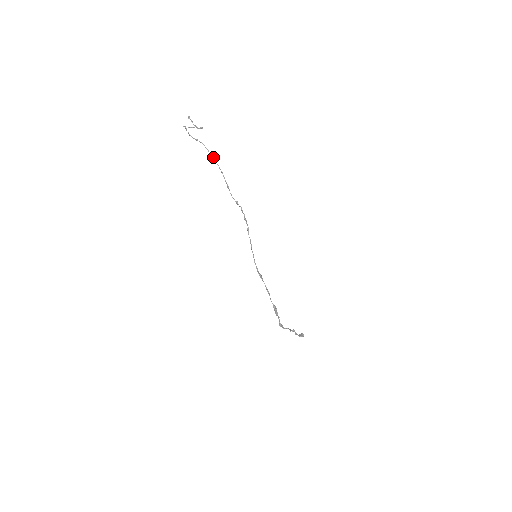
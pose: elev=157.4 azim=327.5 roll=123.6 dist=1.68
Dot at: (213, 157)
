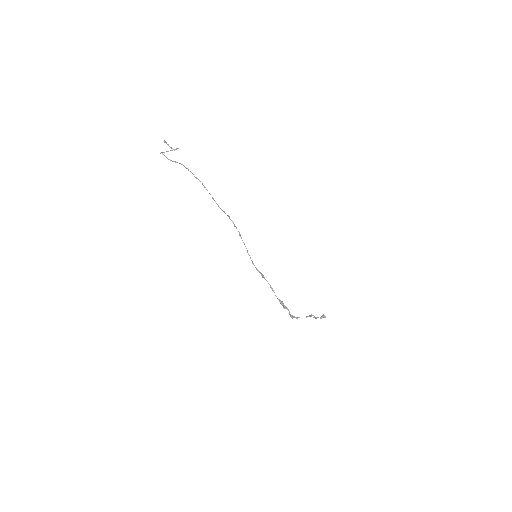
Dot at: (193, 174)
